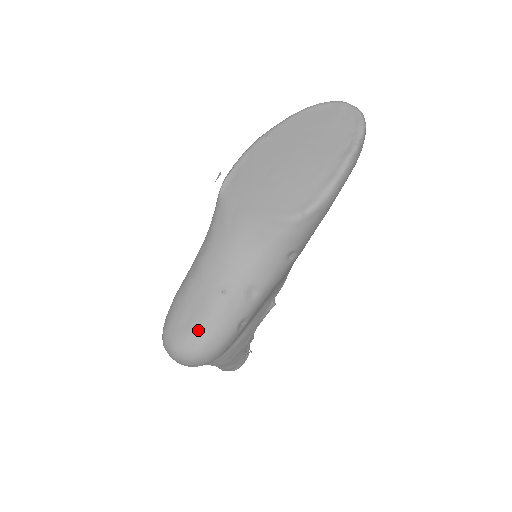
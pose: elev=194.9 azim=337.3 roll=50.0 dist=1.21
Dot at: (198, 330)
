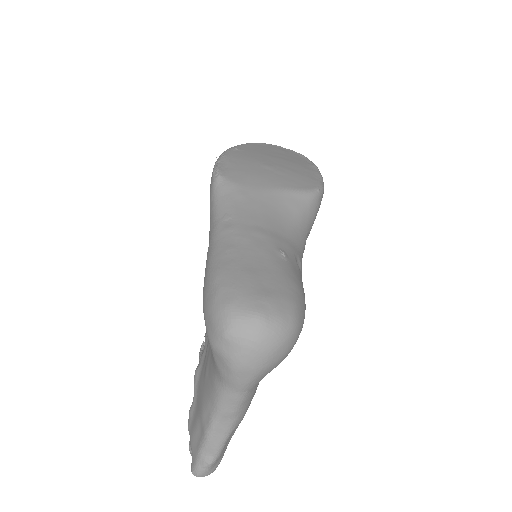
Dot at: (283, 289)
